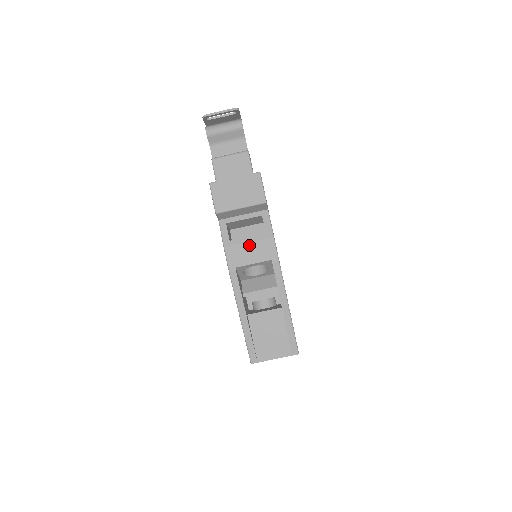
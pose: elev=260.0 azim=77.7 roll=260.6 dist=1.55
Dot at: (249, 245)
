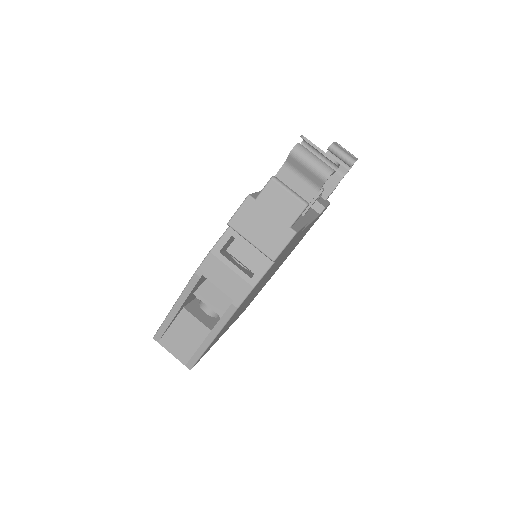
Dot at: (229, 272)
